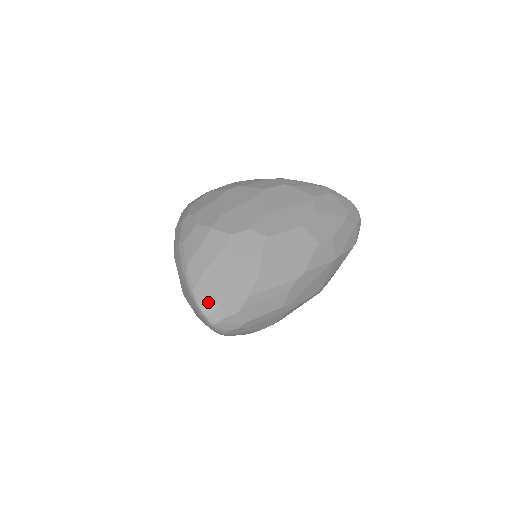
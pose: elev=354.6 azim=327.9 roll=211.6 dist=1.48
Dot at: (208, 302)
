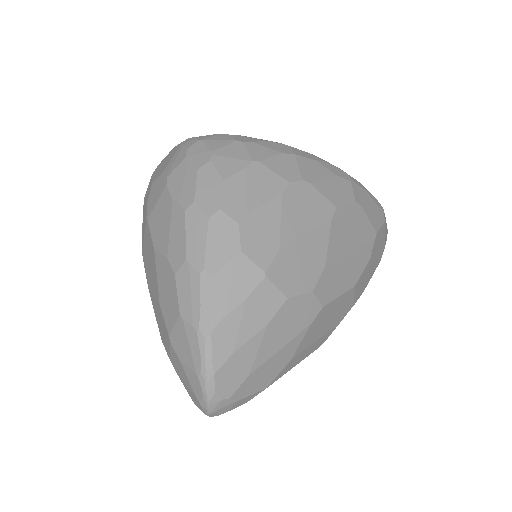
Dot at: (223, 399)
